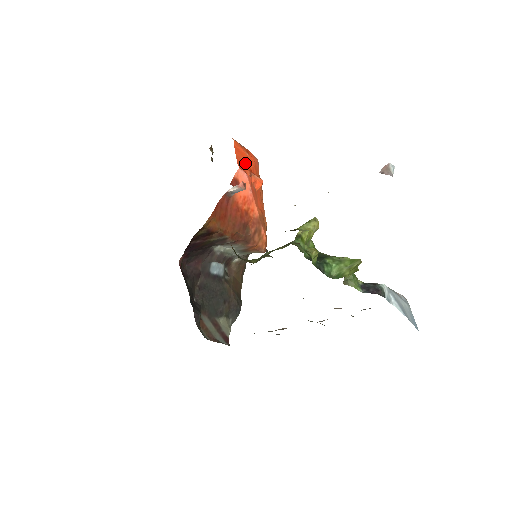
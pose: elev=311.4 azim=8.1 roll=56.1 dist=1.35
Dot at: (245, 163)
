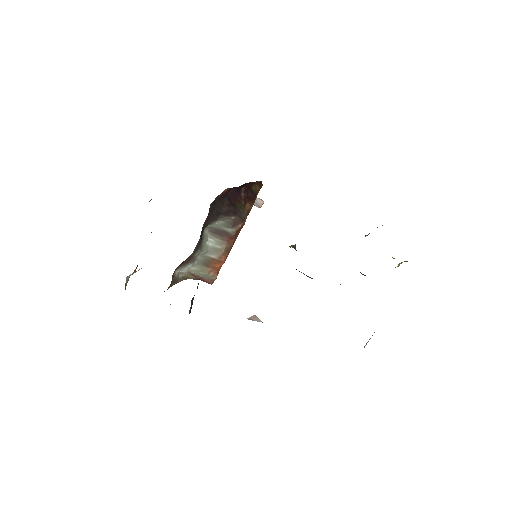
Dot at: occluded
